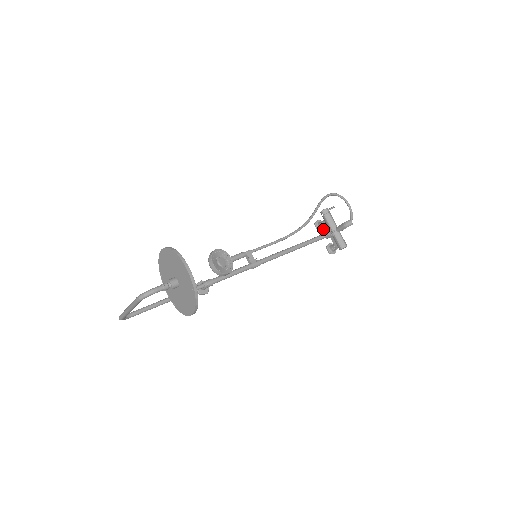
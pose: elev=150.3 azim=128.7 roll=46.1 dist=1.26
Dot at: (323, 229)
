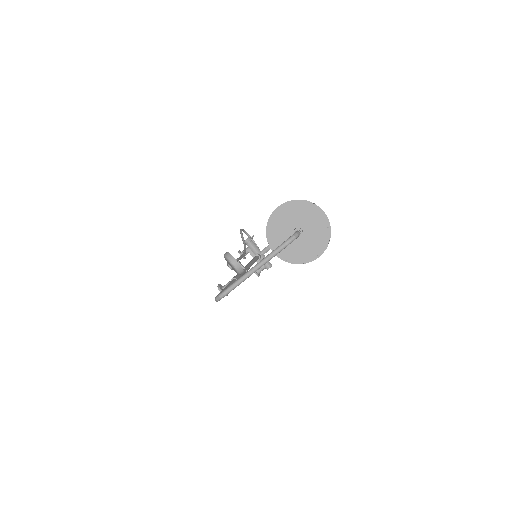
Dot at: (245, 257)
